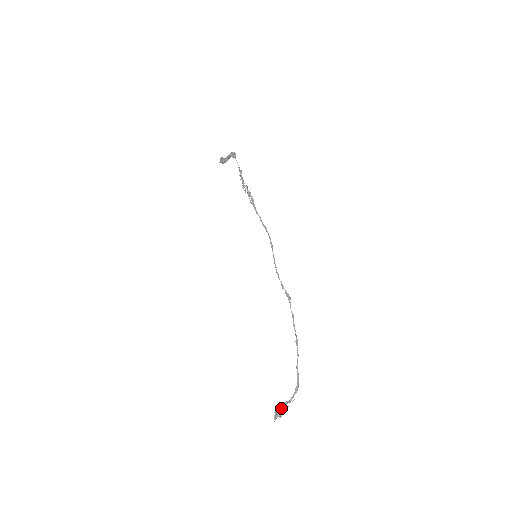
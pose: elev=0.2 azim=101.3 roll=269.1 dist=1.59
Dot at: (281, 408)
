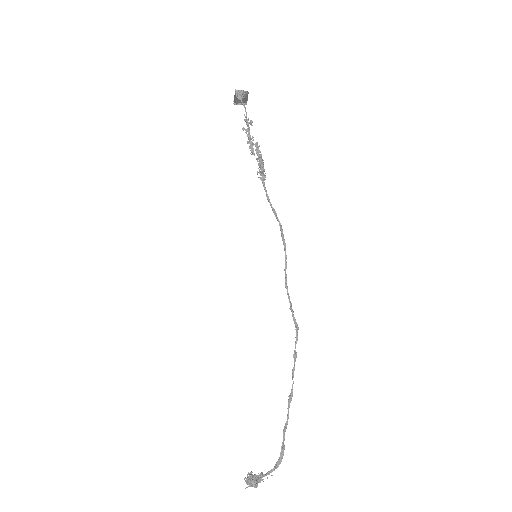
Dot at: (252, 478)
